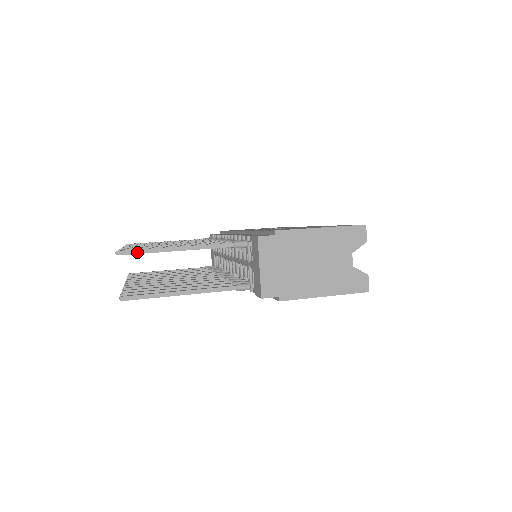
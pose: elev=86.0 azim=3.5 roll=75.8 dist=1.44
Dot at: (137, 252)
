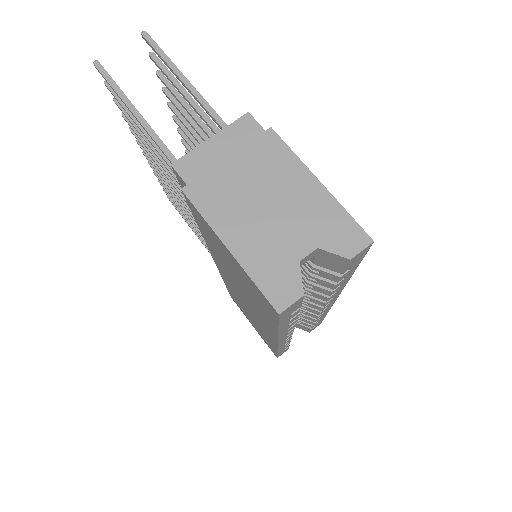
Dot at: (156, 47)
